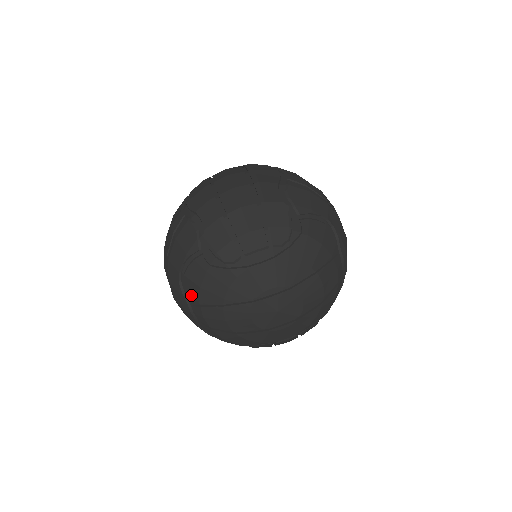
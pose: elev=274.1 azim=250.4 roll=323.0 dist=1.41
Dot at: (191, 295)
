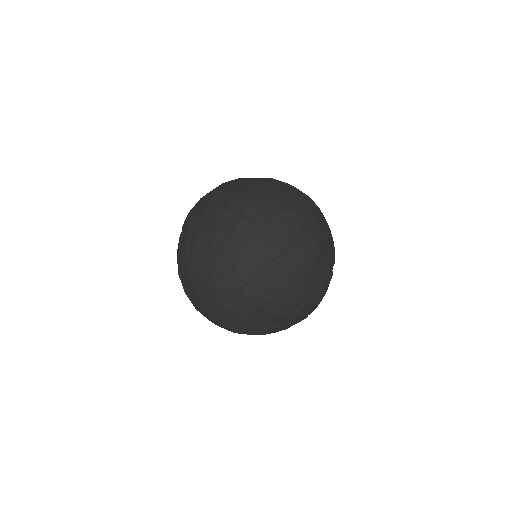
Dot at: (230, 284)
